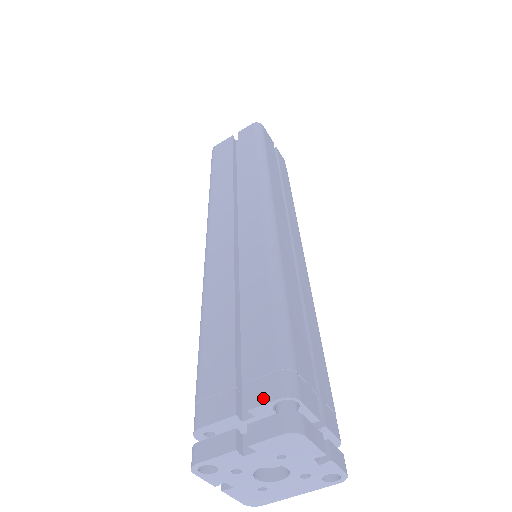
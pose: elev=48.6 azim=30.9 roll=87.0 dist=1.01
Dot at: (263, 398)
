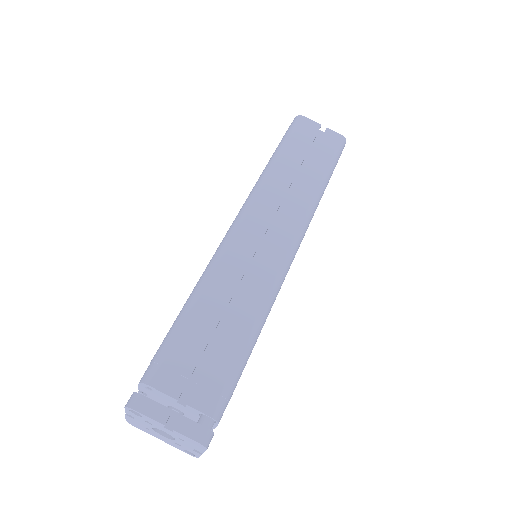
Dot at: (201, 406)
